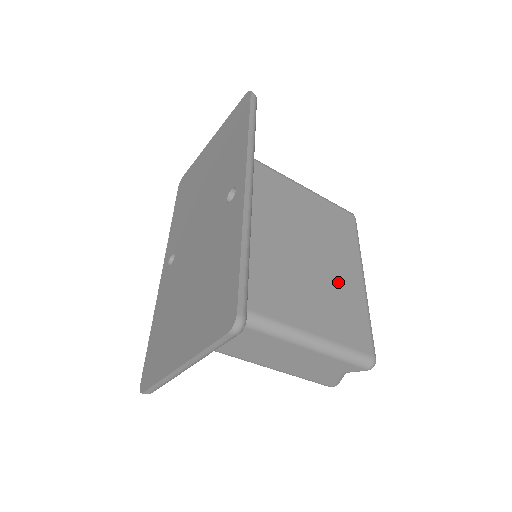
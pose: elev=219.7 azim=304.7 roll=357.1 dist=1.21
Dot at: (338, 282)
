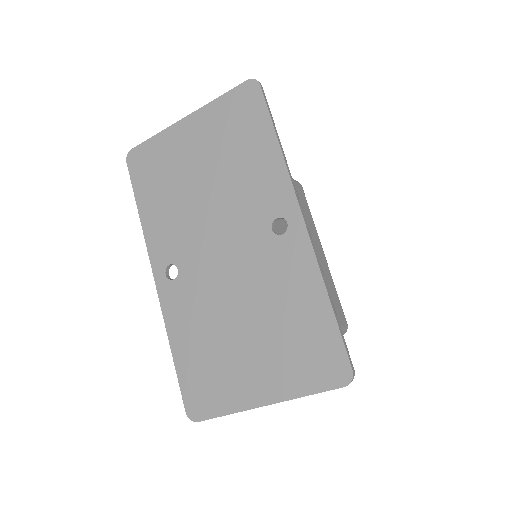
Dot at: occluded
